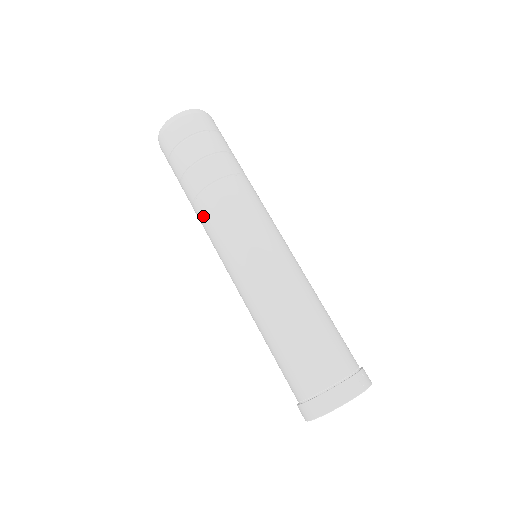
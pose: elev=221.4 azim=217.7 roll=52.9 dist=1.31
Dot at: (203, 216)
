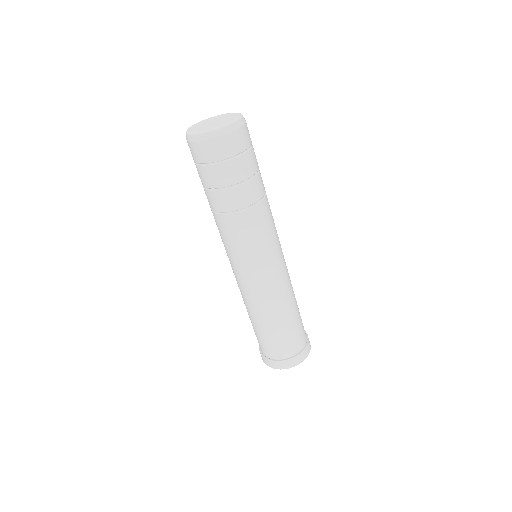
Dot at: (229, 229)
